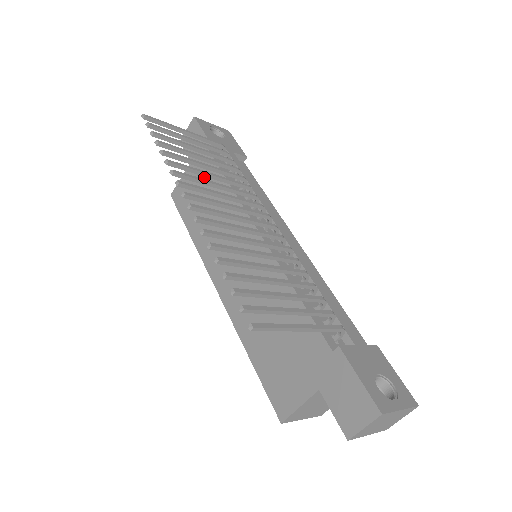
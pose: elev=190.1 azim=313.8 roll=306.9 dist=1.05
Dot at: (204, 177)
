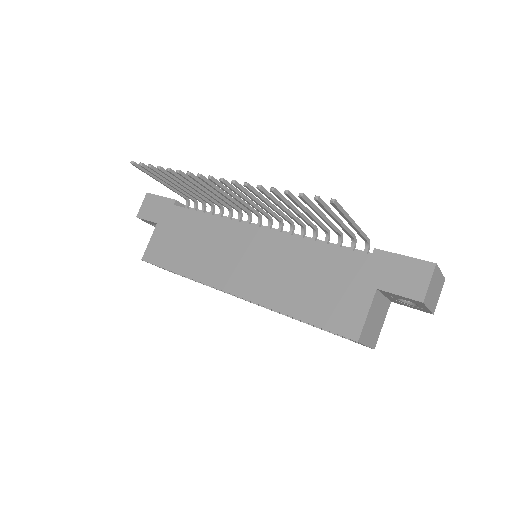
Dot at: (178, 225)
